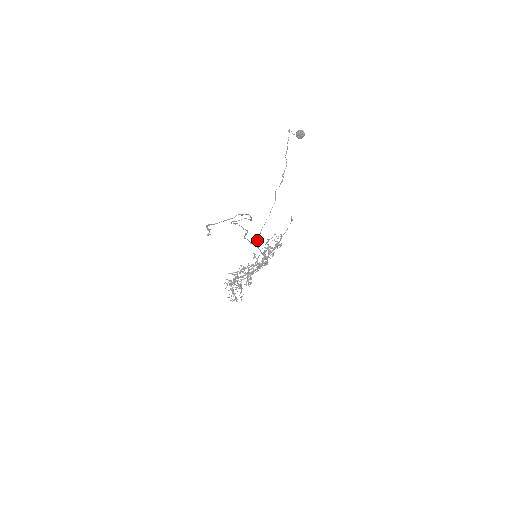
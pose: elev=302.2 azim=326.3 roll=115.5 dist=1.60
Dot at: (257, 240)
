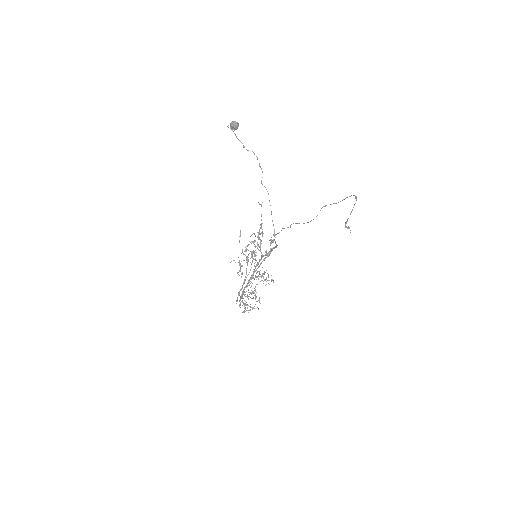
Dot at: (274, 236)
